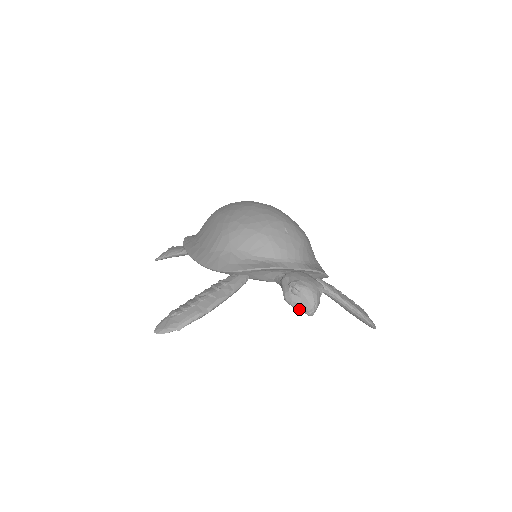
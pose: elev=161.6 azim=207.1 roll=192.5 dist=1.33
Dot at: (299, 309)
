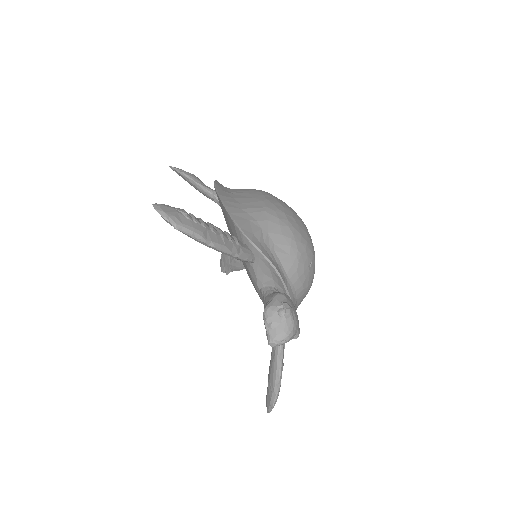
Dot at: (268, 329)
